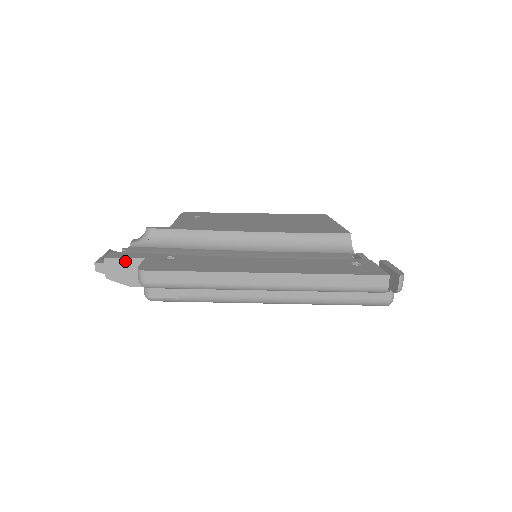
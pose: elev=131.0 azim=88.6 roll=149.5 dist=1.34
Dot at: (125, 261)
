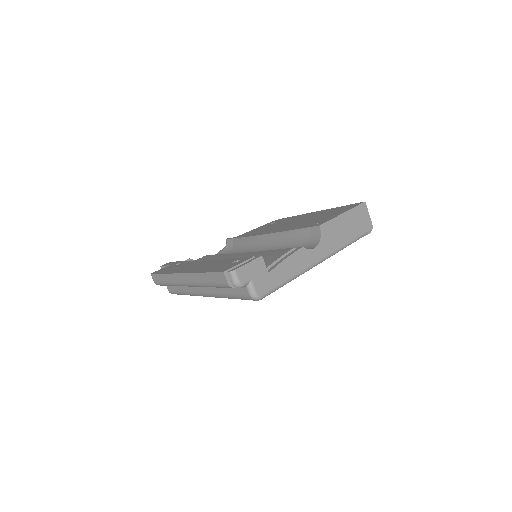
Dot at: occluded
